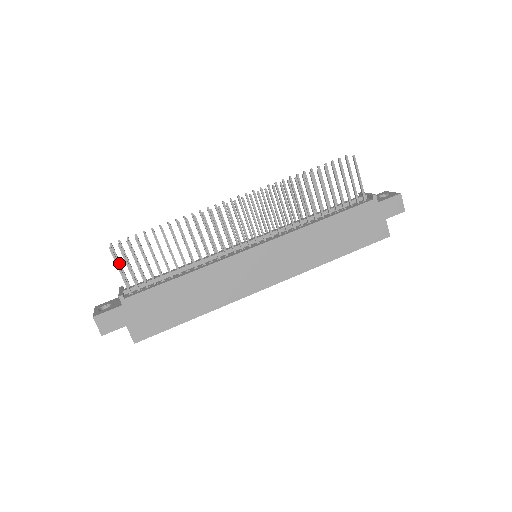
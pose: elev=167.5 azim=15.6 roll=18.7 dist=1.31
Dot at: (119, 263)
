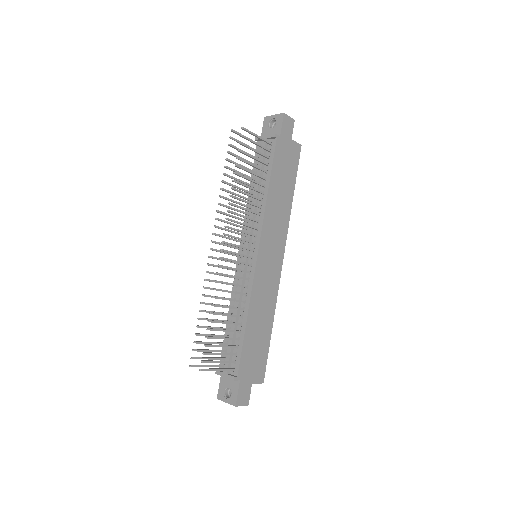
Dot at: (205, 366)
